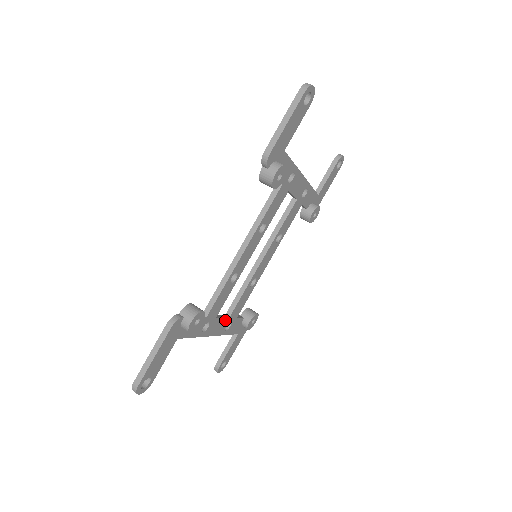
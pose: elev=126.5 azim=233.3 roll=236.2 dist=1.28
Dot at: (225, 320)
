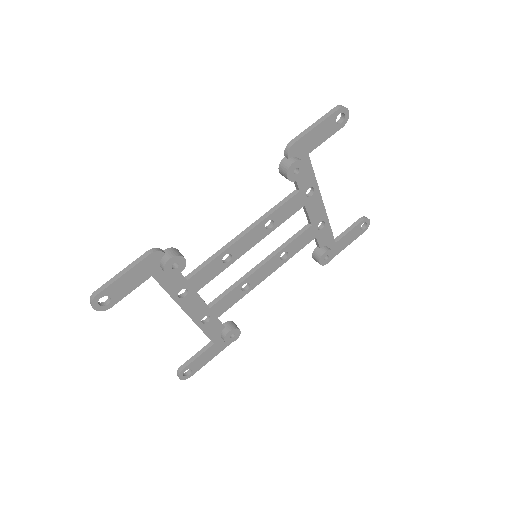
Dot at: (205, 307)
